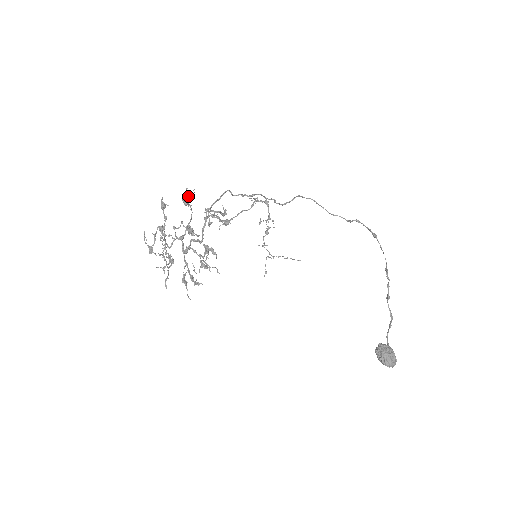
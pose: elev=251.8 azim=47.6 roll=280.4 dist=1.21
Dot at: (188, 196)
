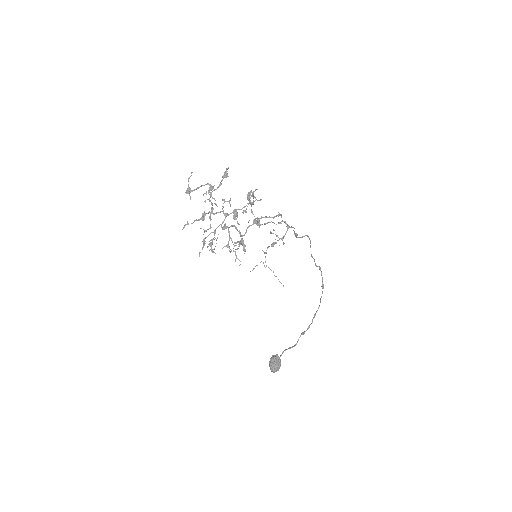
Dot at: occluded
